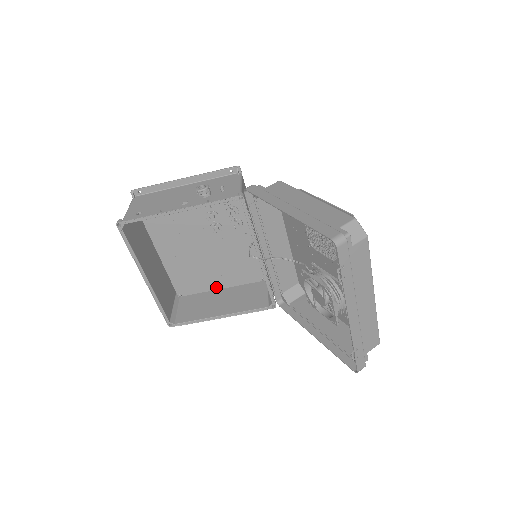
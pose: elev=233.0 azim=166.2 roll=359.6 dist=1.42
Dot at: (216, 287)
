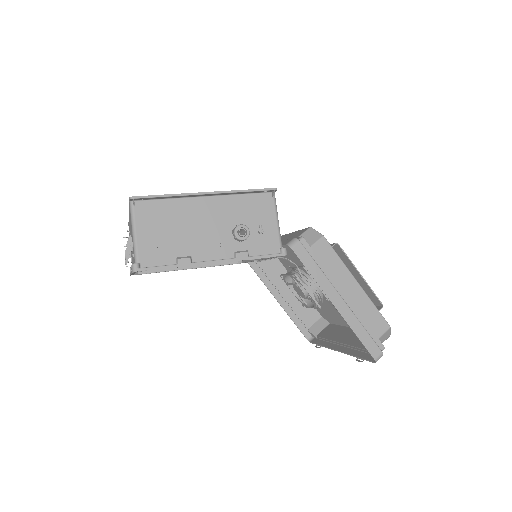
Dot at: occluded
